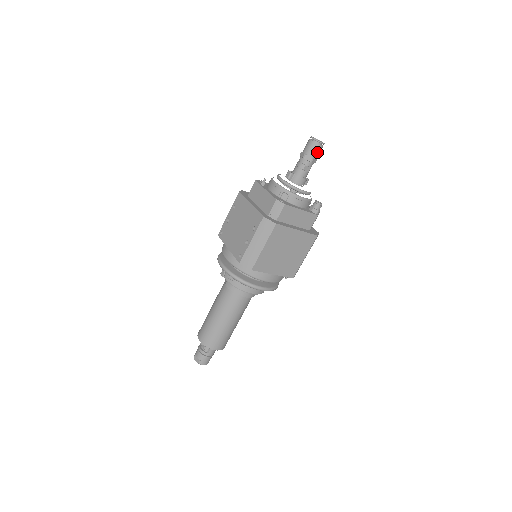
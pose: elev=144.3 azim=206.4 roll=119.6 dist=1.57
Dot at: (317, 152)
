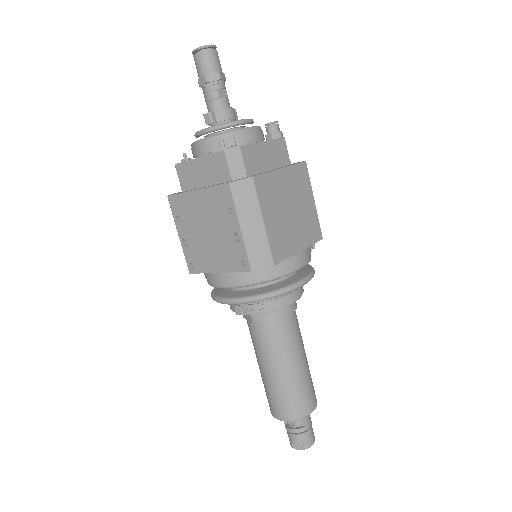
Dot at: (217, 62)
